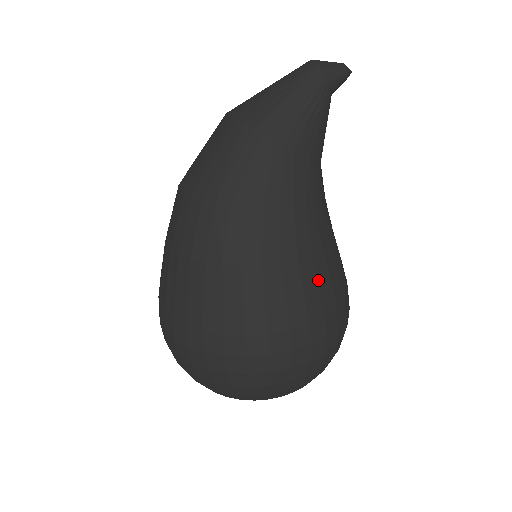
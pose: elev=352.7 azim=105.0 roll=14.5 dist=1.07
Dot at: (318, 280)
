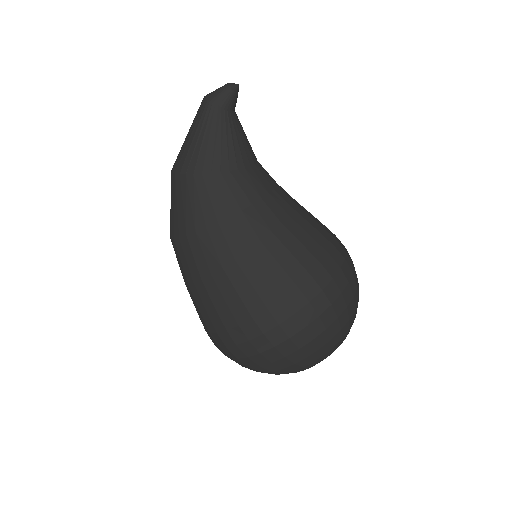
Dot at: (278, 261)
